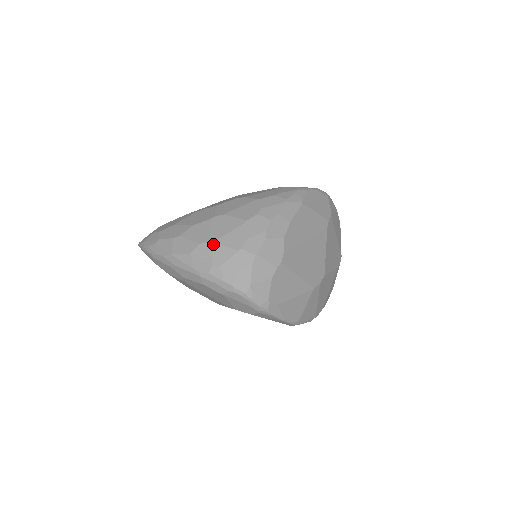
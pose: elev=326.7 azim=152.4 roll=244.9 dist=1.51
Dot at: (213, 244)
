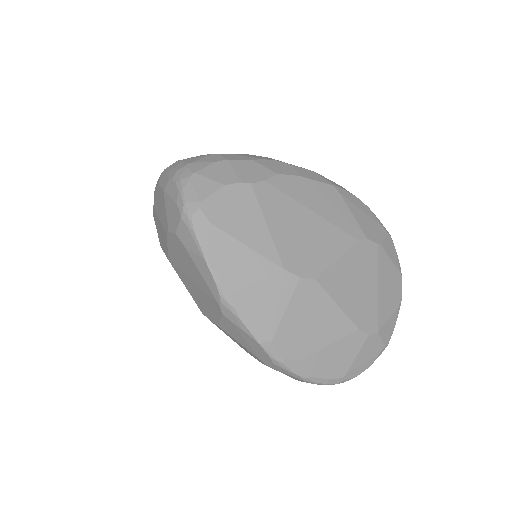
Dot at: (200, 155)
